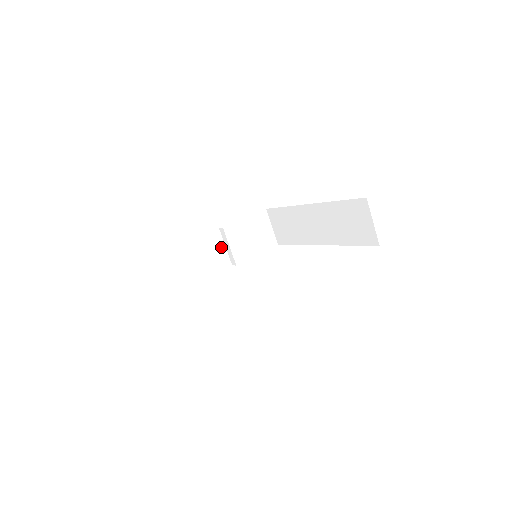
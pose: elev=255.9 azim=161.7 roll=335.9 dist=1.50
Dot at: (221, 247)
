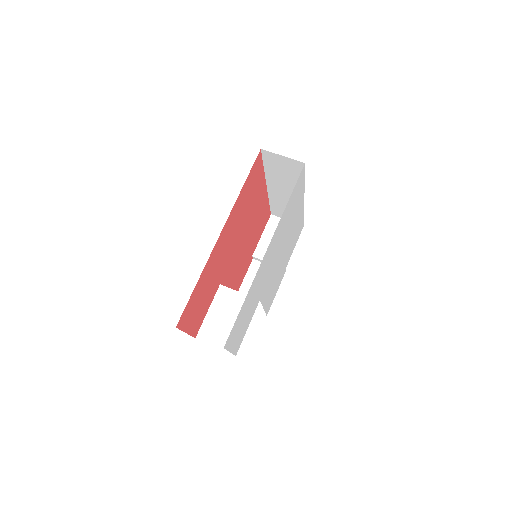
Dot at: occluded
